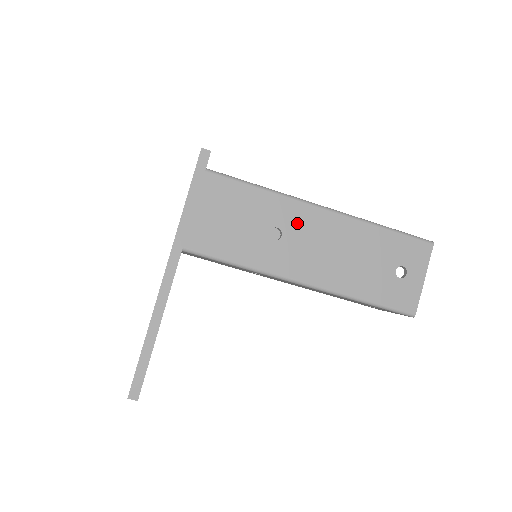
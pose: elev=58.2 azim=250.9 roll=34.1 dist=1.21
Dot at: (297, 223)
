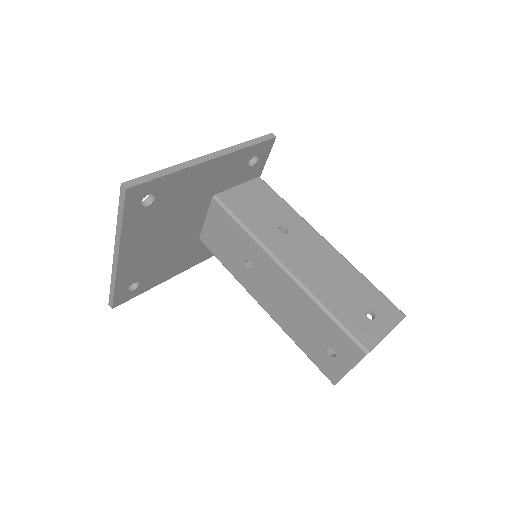
Dot at: (302, 235)
